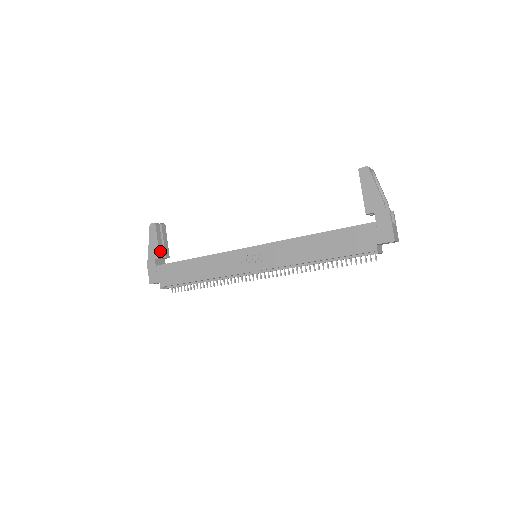
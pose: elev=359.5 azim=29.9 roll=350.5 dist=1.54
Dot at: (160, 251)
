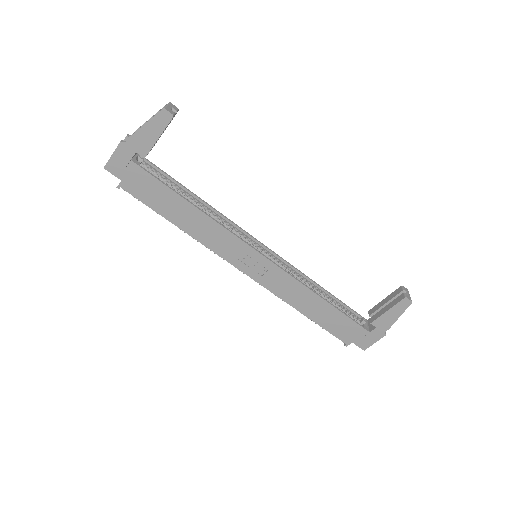
Dot at: occluded
